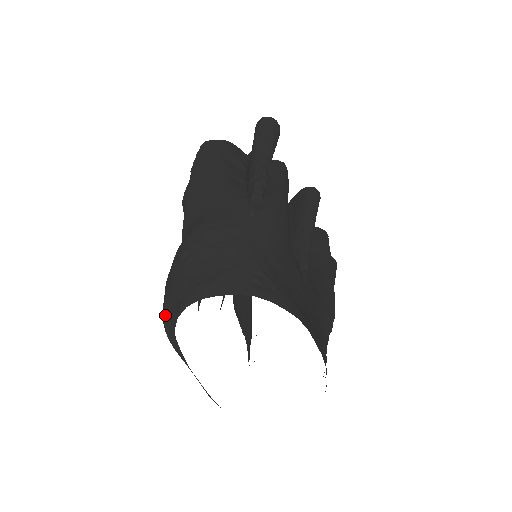
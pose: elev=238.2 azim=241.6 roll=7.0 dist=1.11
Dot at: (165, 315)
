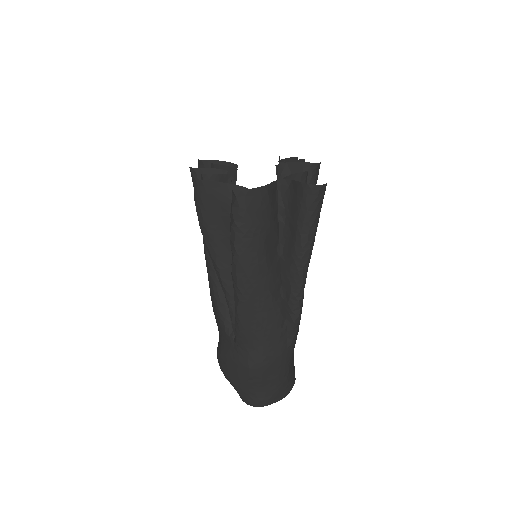
Dot at: (230, 383)
